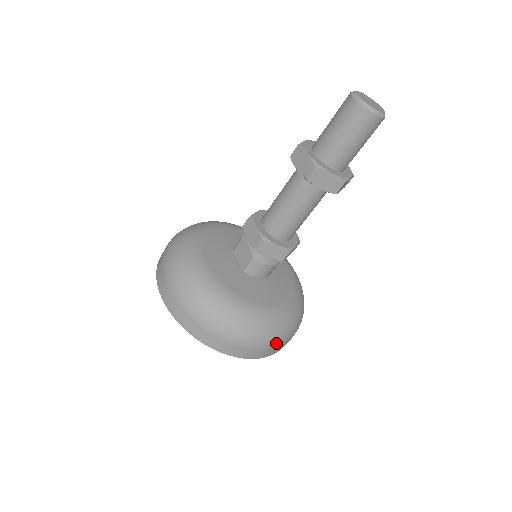
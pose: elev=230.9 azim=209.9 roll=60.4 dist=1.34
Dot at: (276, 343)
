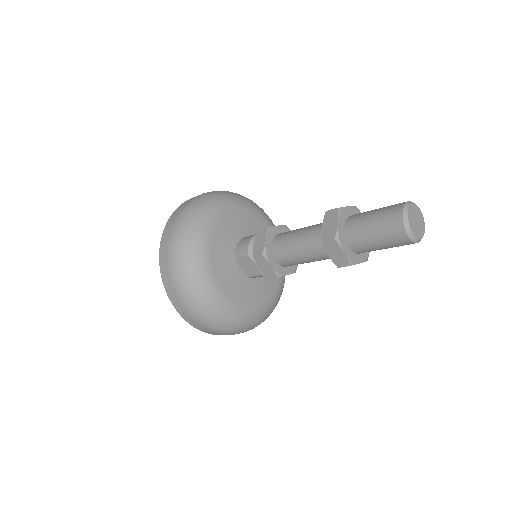
Dot at: occluded
